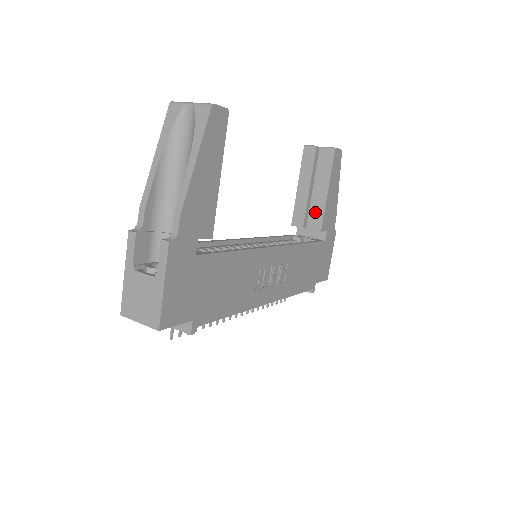
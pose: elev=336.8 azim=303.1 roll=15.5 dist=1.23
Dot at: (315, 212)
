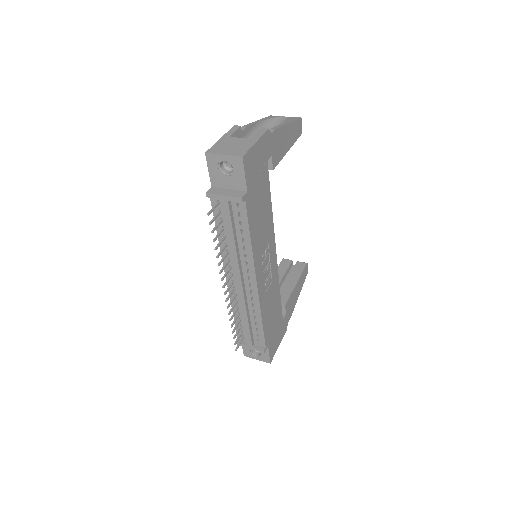
Dot at: (283, 293)
